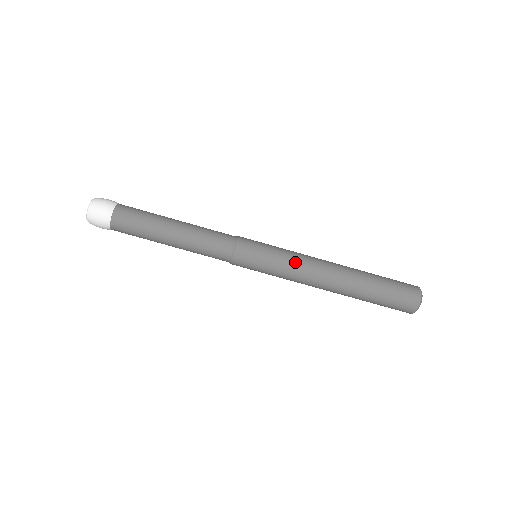
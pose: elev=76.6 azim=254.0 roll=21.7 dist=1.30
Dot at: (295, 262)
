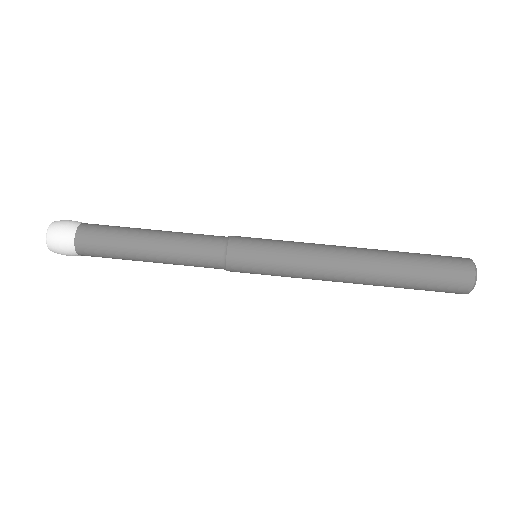
Dot at: (304, 243)
